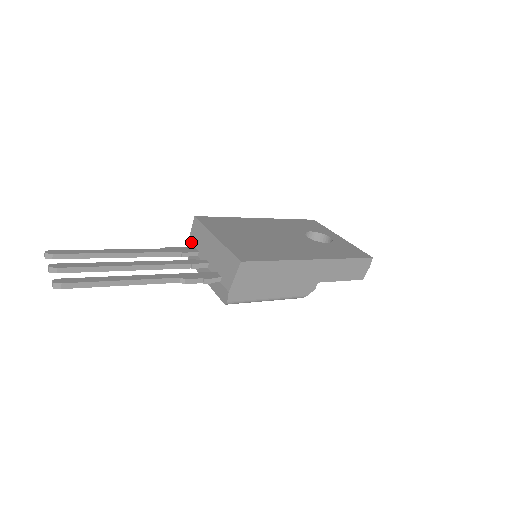
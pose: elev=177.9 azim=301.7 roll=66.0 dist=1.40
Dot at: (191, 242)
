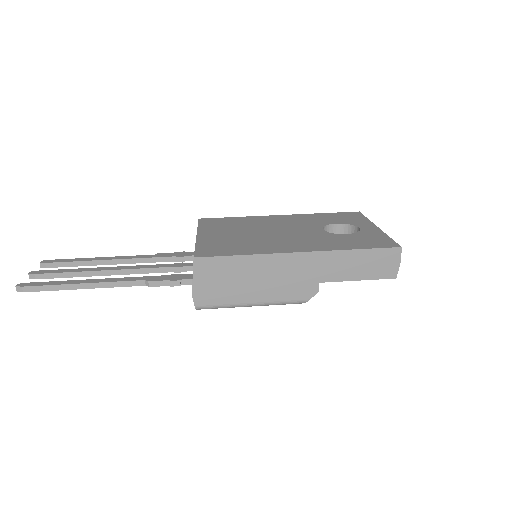
Dot at: occluded
